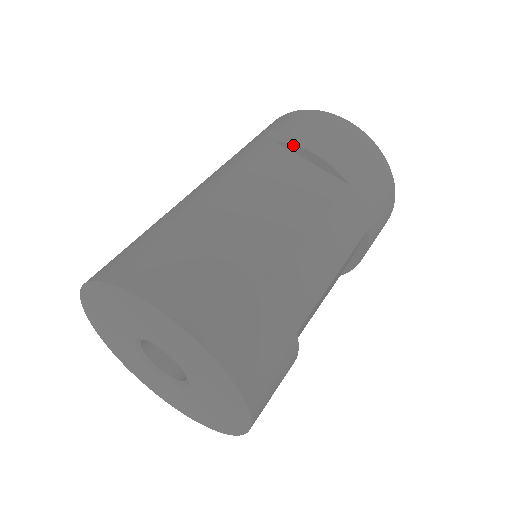
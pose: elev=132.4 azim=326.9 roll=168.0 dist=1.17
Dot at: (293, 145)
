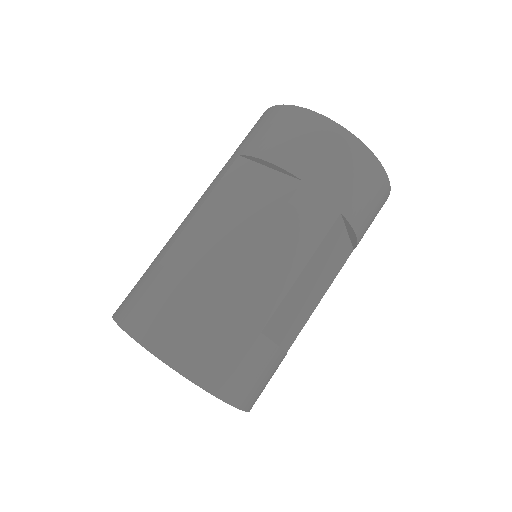
Dot at: (250, 156)
